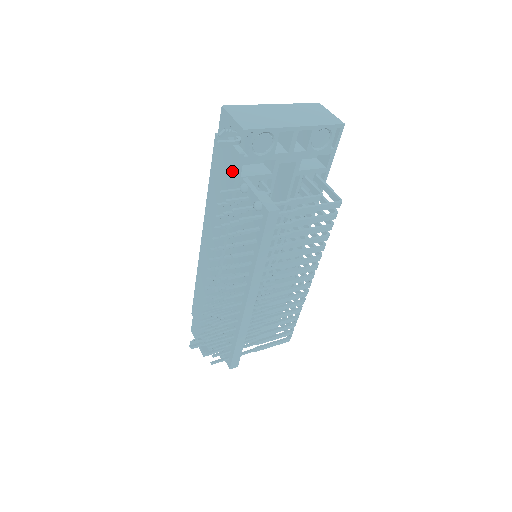
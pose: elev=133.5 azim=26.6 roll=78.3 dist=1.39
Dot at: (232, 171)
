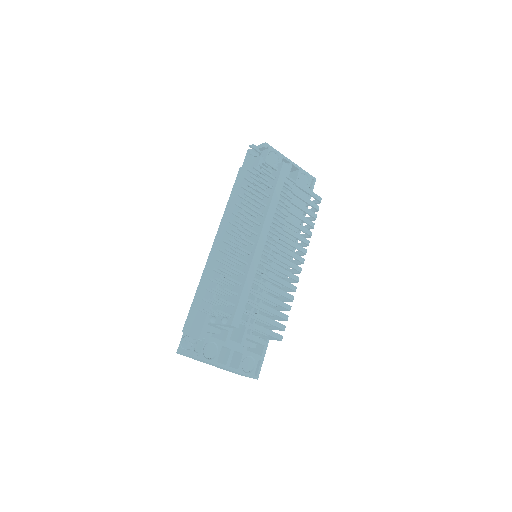
Dot at: (254, 169)
